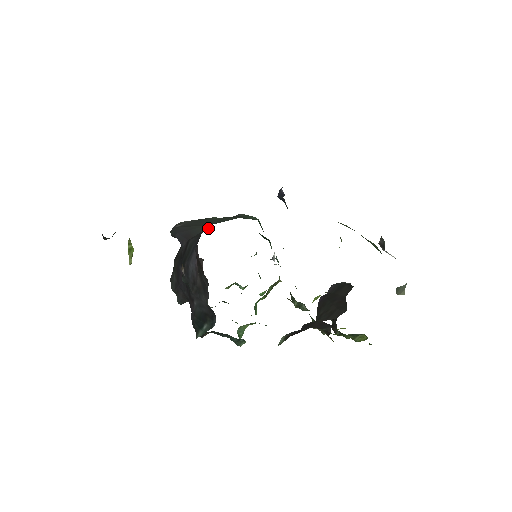
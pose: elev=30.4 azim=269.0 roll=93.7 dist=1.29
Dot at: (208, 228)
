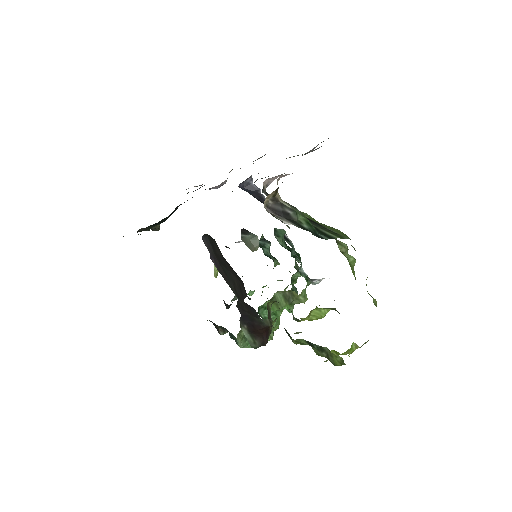
Dot at: (266, 247)
